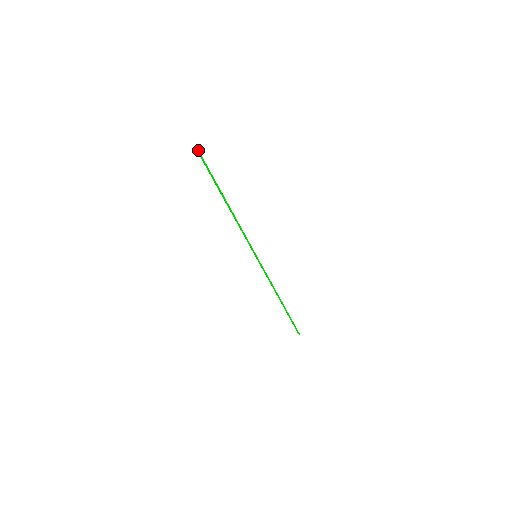
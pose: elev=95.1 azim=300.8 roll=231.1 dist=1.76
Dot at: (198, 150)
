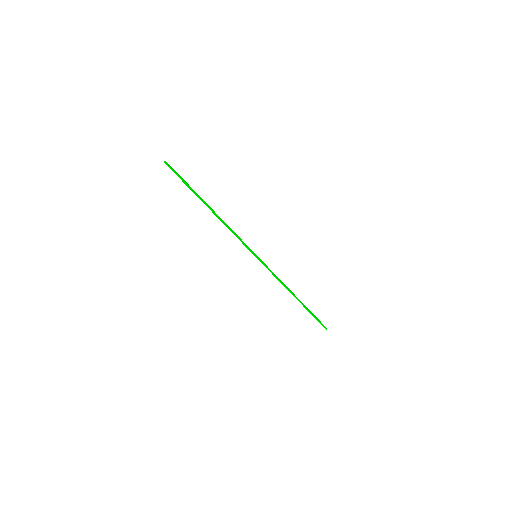
Dot at: (167, 163)
